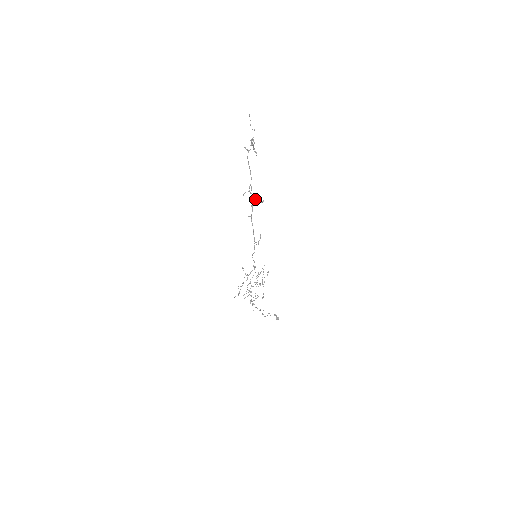
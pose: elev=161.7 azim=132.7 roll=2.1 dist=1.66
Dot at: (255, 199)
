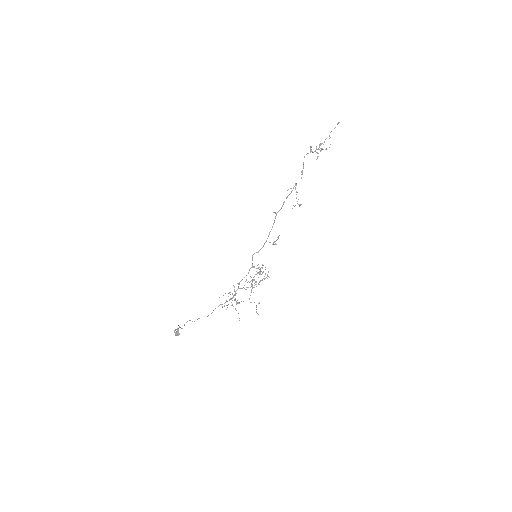
Dot at: (298, 199)
